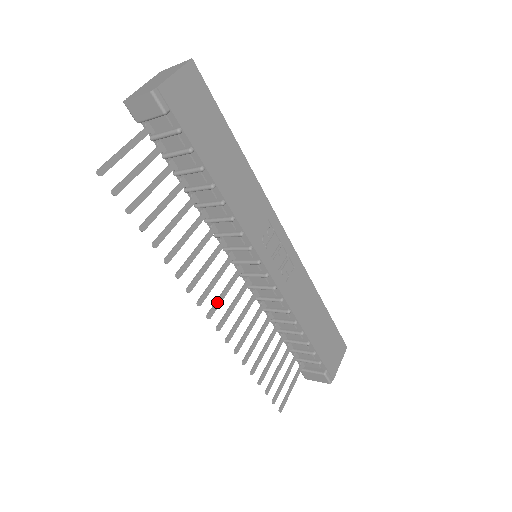
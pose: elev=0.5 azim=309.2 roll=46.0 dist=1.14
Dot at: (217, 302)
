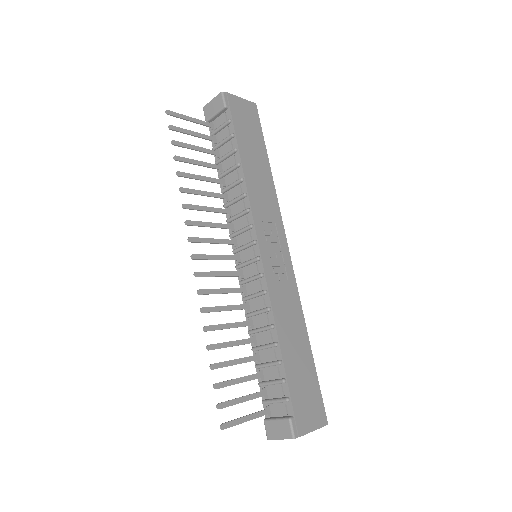
Dot at: (206, 255)
